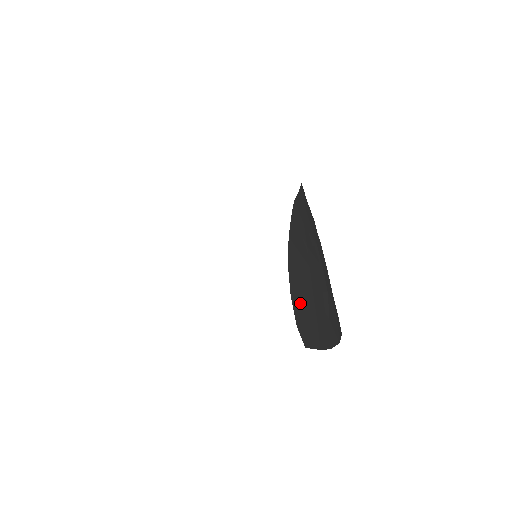
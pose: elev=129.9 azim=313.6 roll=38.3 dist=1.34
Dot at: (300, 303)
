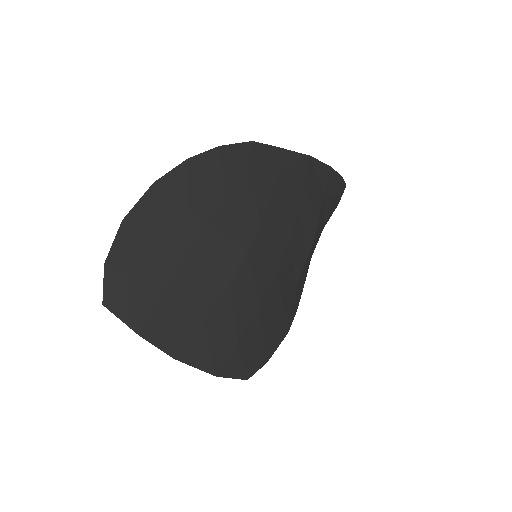
Dot at: (140, 244)
